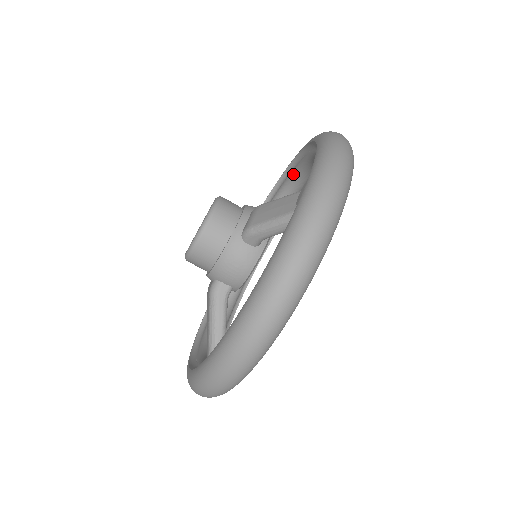
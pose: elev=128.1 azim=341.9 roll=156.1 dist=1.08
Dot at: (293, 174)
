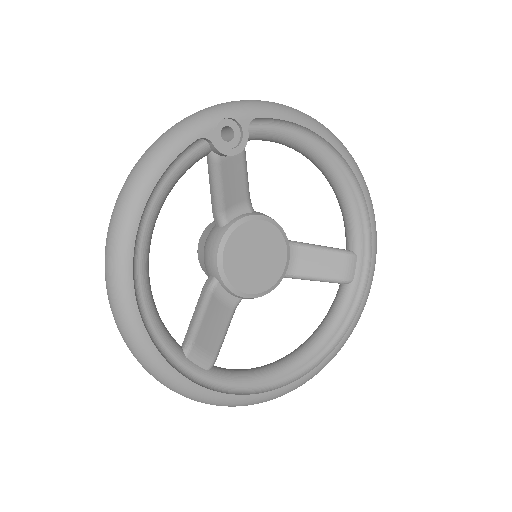
Dot at: (336, 196)
